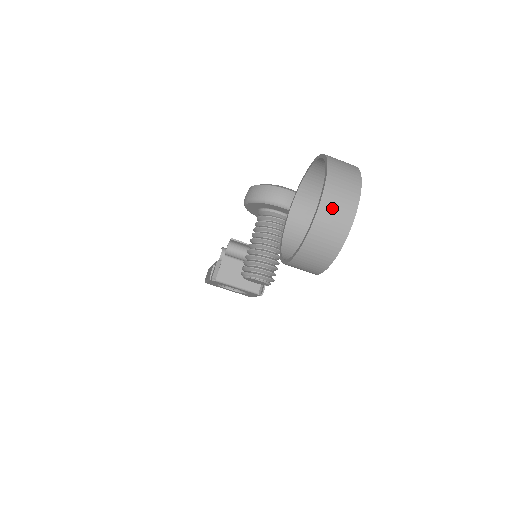
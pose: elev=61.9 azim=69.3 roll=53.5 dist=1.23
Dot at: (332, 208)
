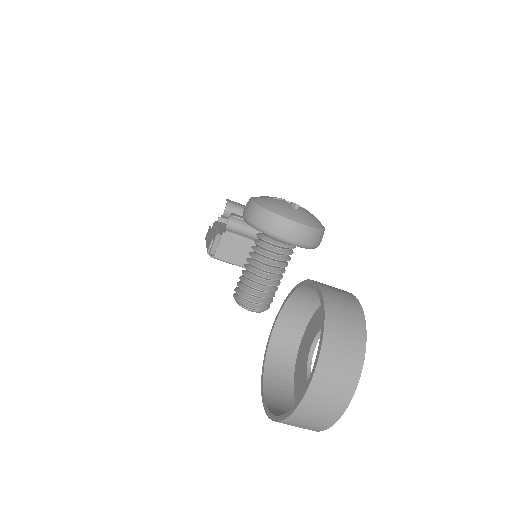
Dot at: (318, 402)
